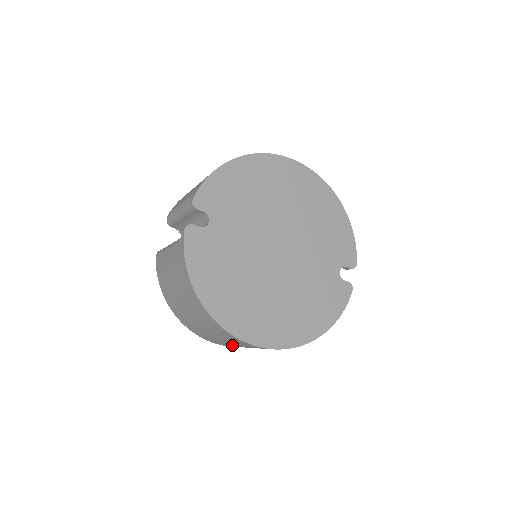
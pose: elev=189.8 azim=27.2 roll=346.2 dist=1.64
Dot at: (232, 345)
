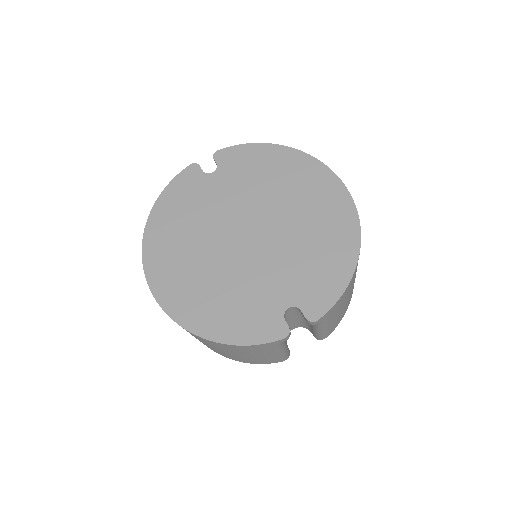
Dot at: occluded
